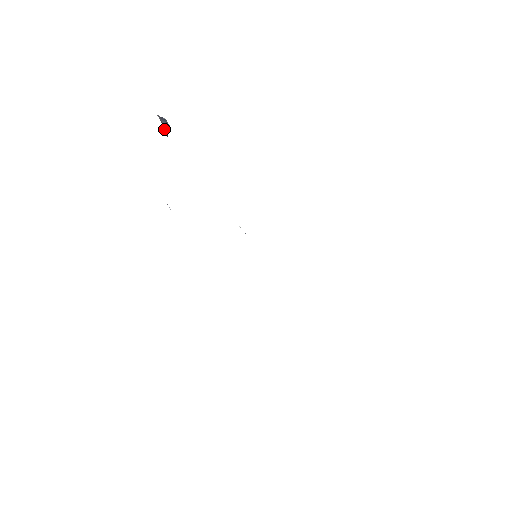
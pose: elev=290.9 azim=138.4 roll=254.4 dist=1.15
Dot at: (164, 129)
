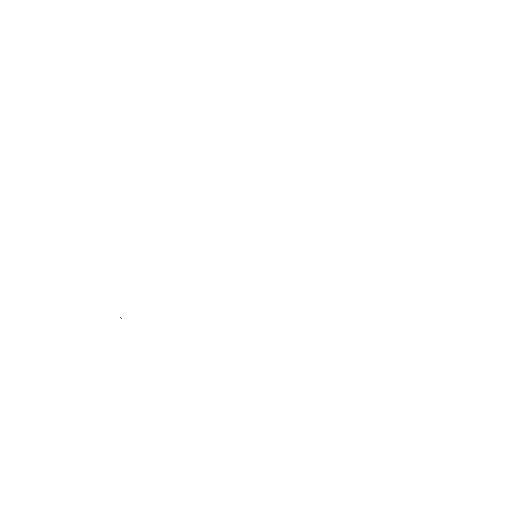
Dot at: occluded
